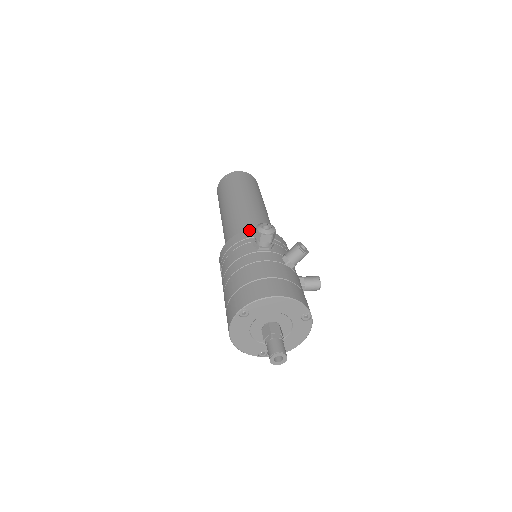
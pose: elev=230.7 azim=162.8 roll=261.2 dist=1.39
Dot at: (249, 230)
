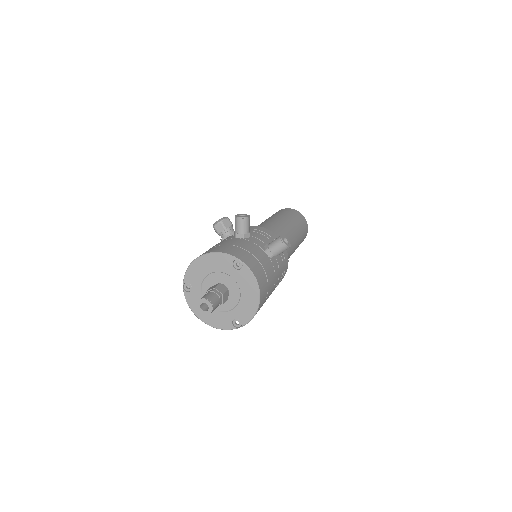
Dot at: occluded
